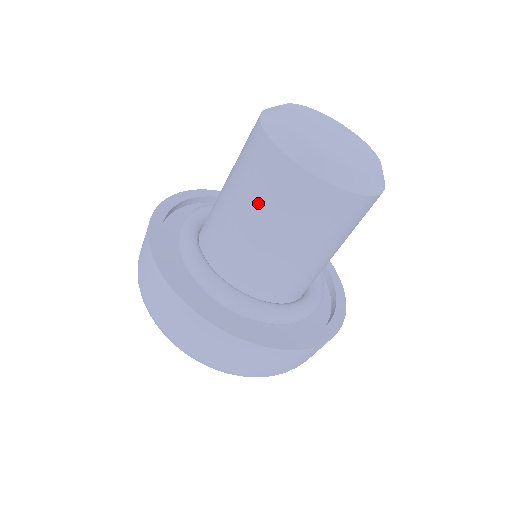
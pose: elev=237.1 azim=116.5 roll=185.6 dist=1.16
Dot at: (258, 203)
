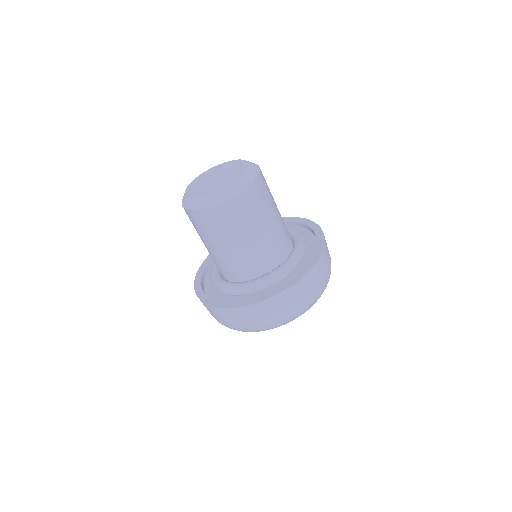
Dot at: (208, 238)
